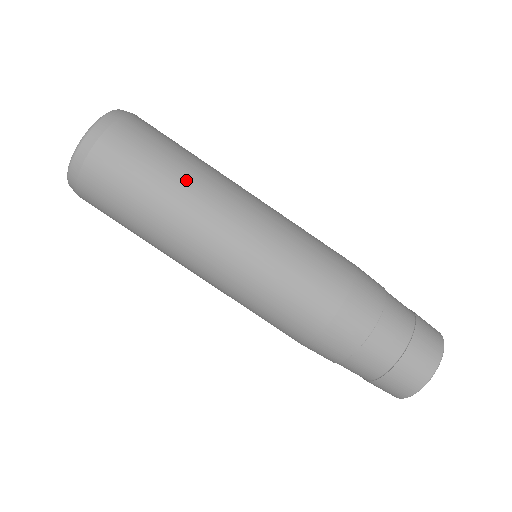
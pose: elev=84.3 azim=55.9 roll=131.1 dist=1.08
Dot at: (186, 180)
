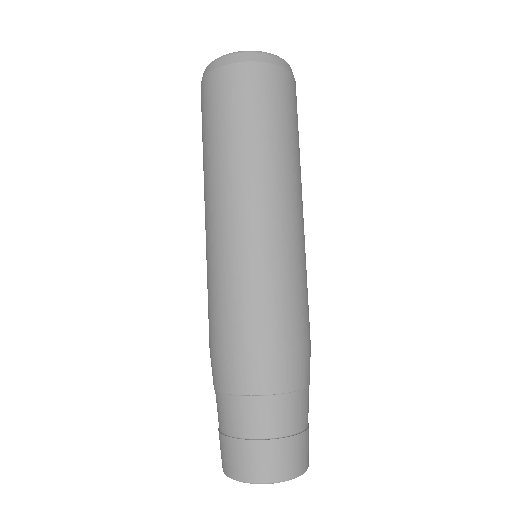
Dot at: occluded
